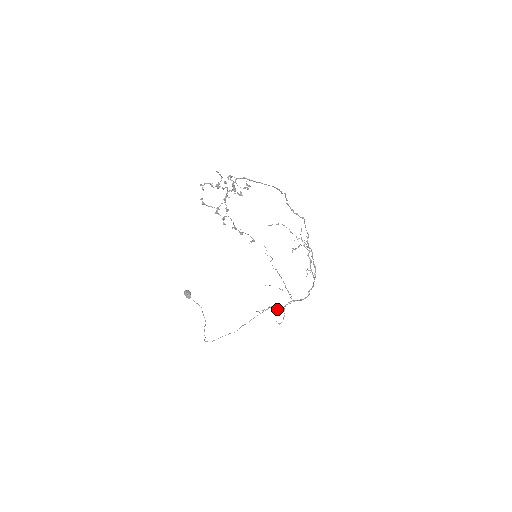
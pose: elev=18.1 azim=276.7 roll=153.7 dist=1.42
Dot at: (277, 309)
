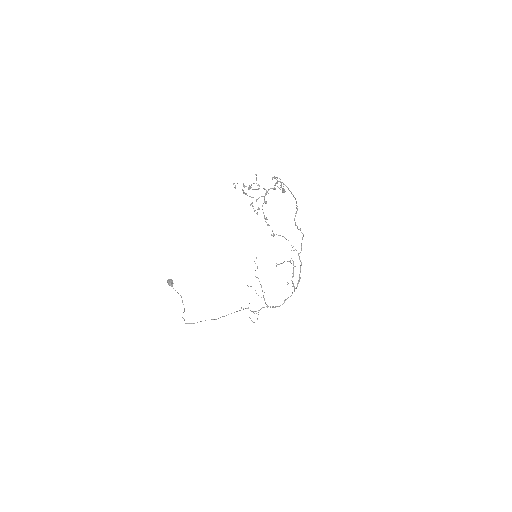
Dot at: (252, 311)
